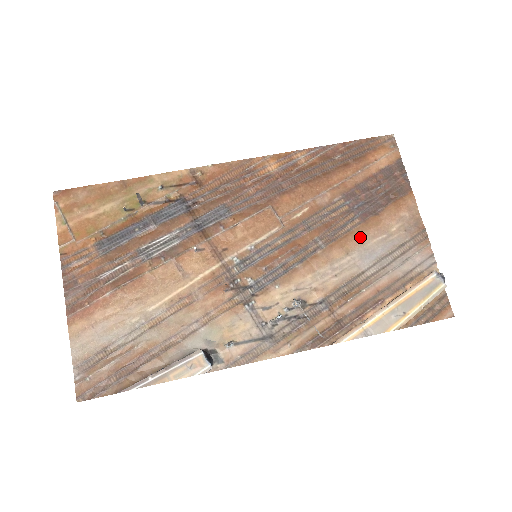
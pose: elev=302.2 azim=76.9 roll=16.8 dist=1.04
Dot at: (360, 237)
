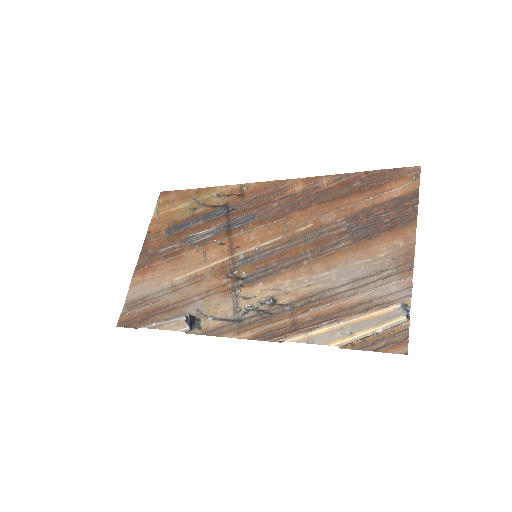
Dot at: (346, 257)
